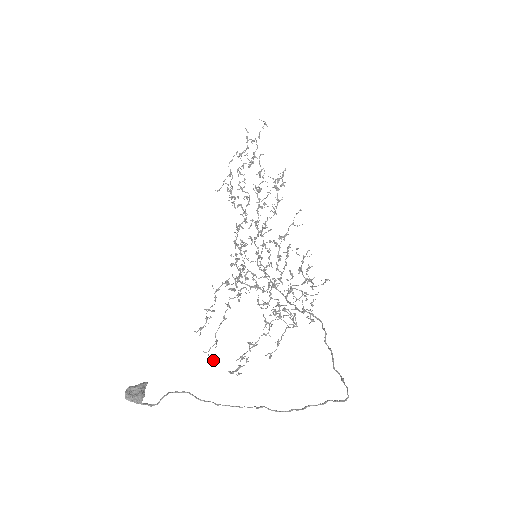
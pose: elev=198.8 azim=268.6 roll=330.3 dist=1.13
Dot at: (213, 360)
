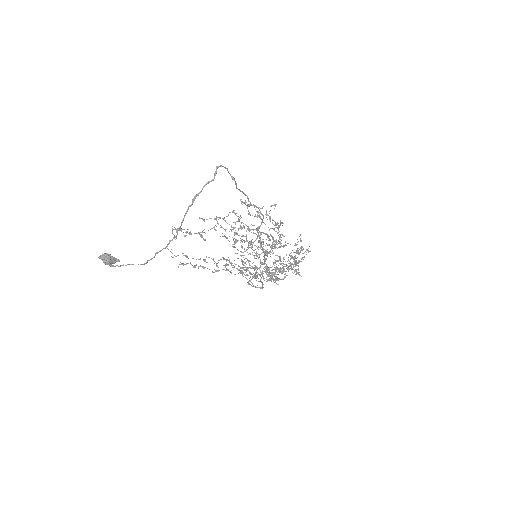
Dot at: occluded
